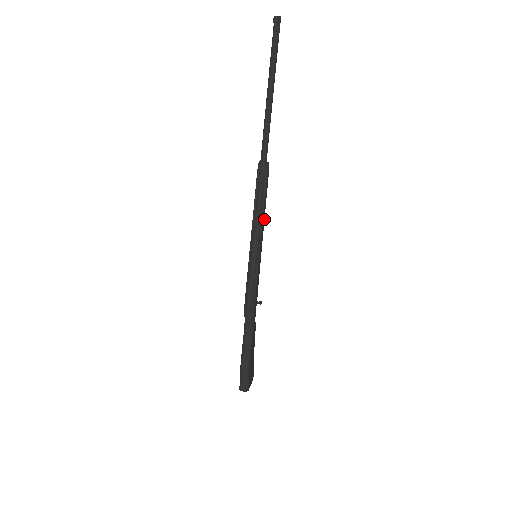
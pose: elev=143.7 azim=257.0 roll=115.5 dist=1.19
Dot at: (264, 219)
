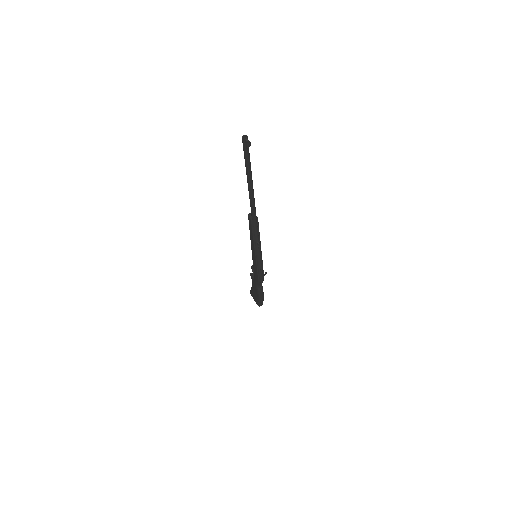
Dot at: occluded
